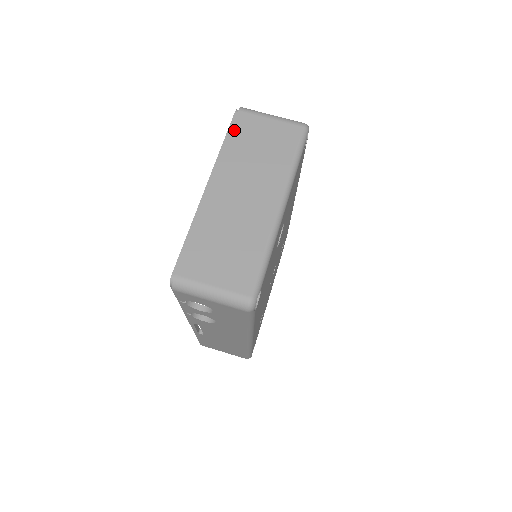
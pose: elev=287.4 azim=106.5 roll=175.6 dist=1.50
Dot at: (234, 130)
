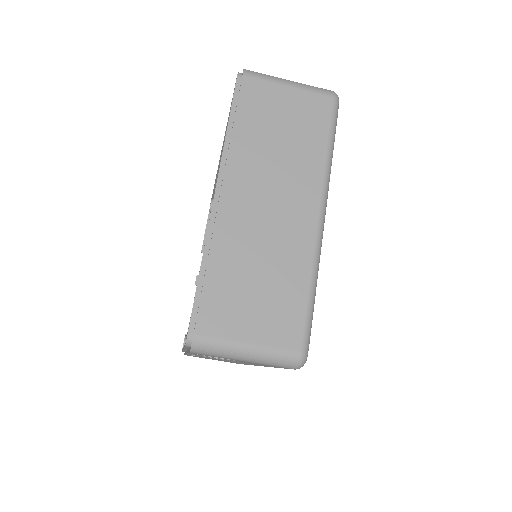
Dot at: (241, 106)
